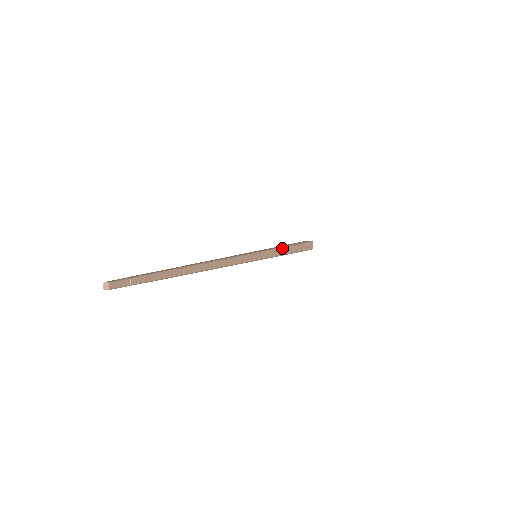
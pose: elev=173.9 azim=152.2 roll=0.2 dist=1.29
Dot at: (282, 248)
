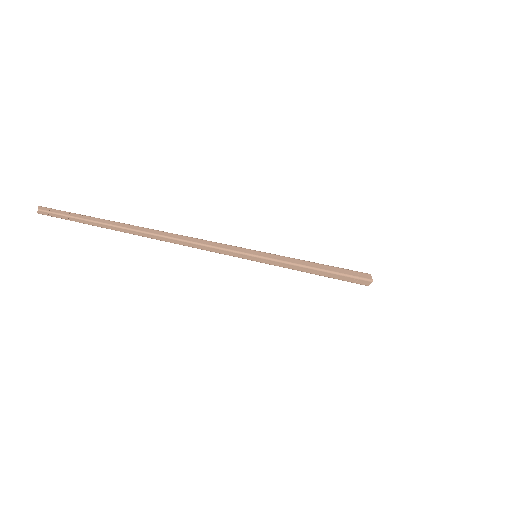
Dot at: (302, 260)
